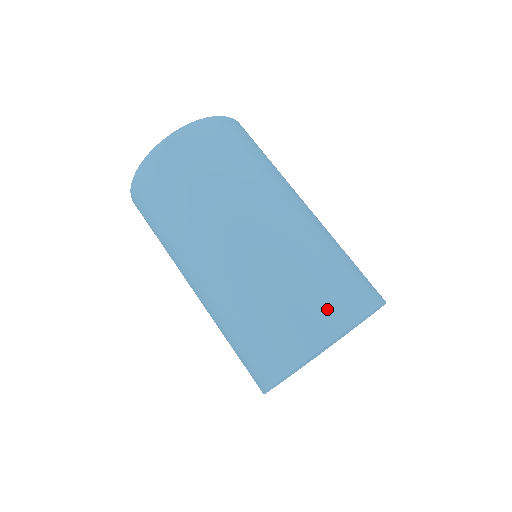
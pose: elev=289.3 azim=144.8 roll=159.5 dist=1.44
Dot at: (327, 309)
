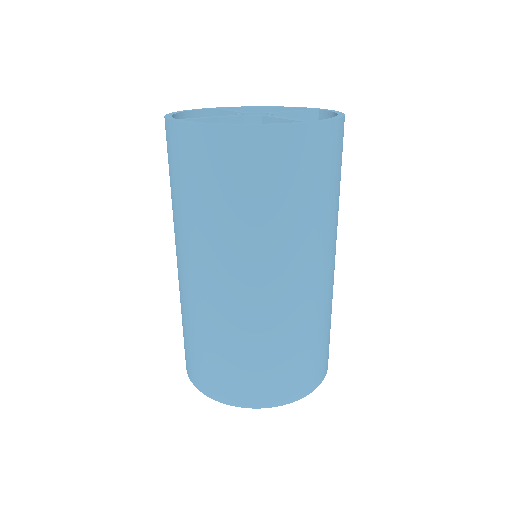
Dot at: (283, 385)
